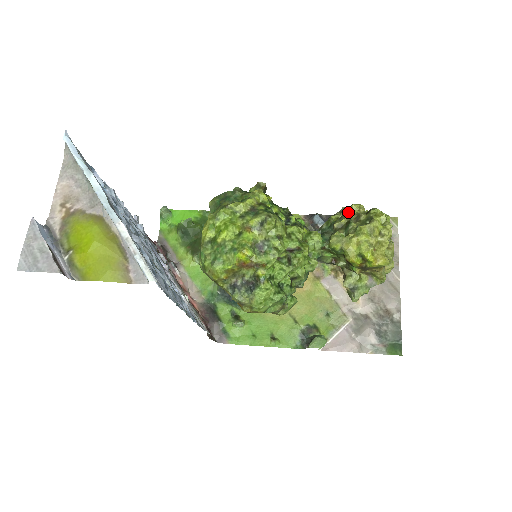
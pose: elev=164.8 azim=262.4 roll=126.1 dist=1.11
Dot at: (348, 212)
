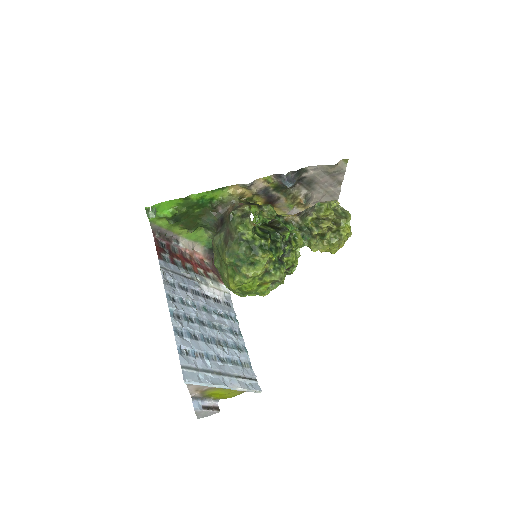
Dot at: (324, 227)
